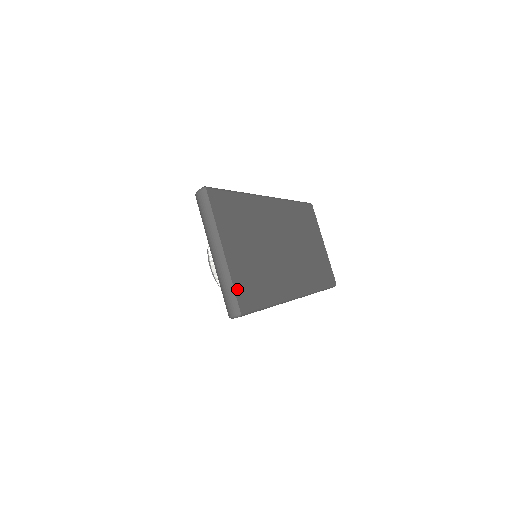
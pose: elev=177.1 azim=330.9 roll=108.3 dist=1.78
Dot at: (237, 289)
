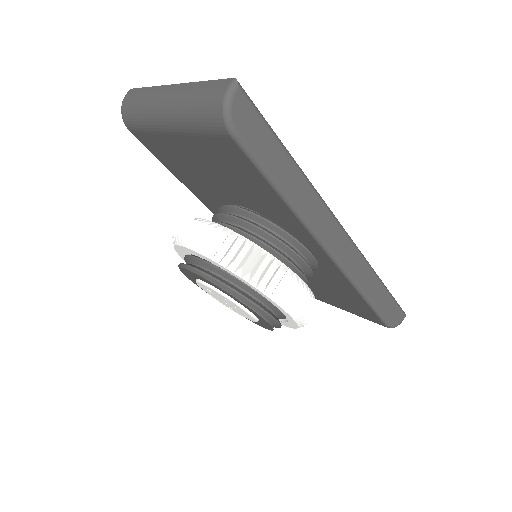
Dot at: occluded
